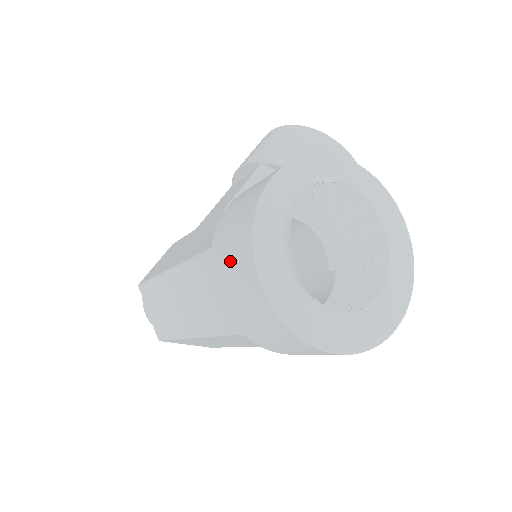
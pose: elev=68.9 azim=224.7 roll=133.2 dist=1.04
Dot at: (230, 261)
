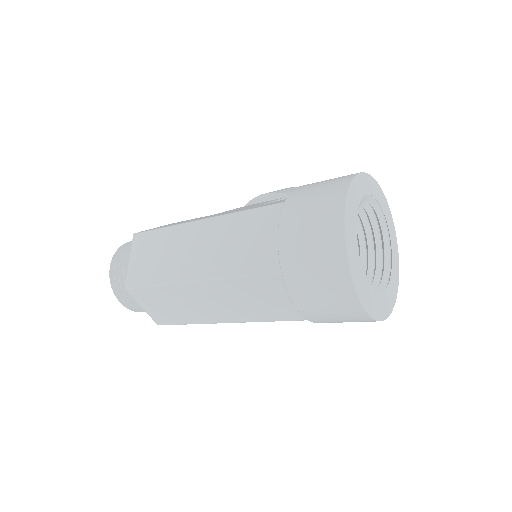
Dot at: (312, 206)
